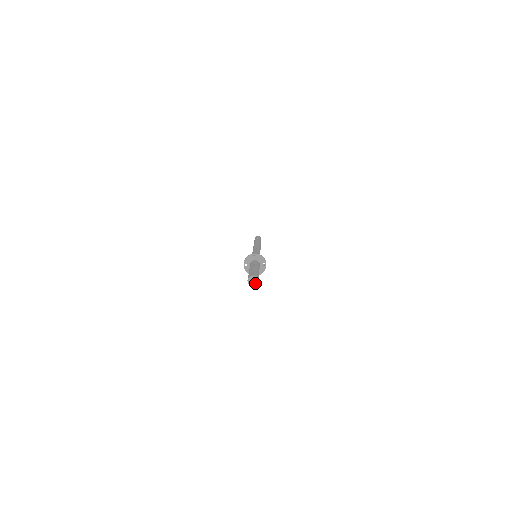
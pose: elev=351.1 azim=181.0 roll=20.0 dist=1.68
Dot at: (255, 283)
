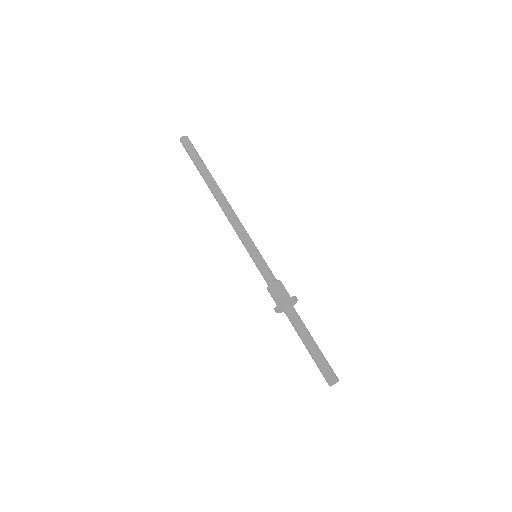
Dot at: occluded
